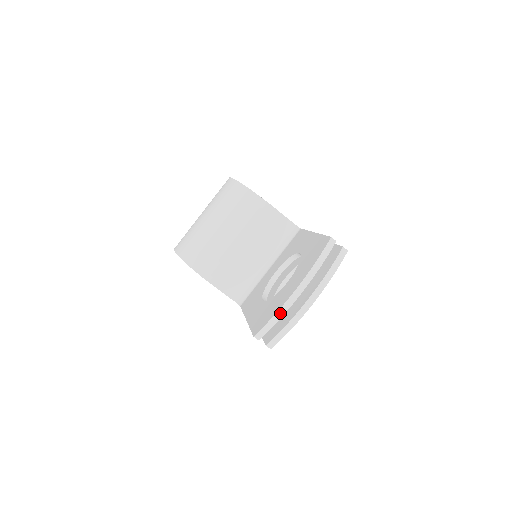
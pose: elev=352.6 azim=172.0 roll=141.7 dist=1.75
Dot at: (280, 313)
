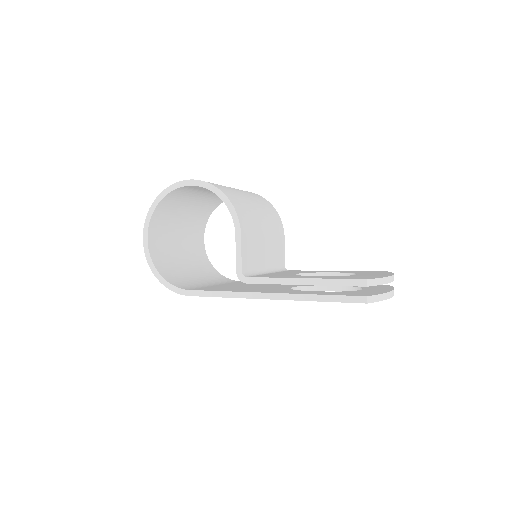
Dot at: (386, 280)
